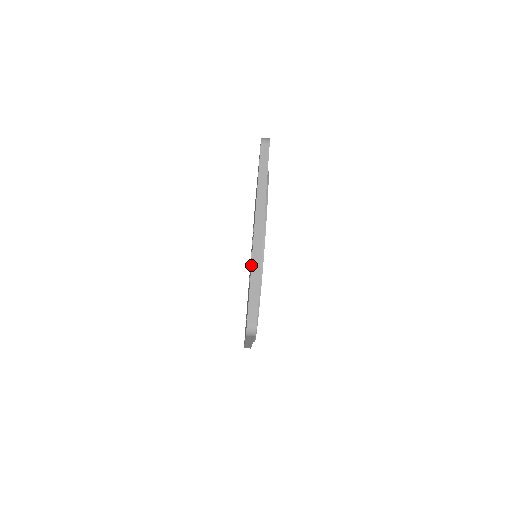
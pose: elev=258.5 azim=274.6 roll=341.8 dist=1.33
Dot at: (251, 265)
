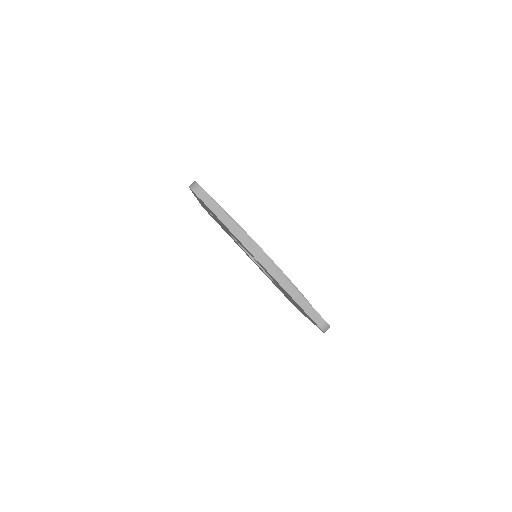
Dot at: occluded
